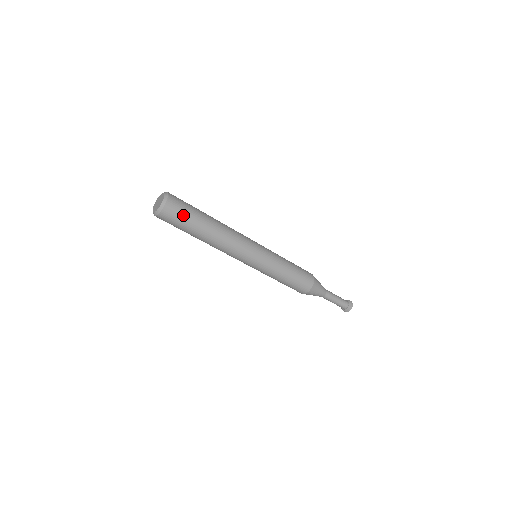
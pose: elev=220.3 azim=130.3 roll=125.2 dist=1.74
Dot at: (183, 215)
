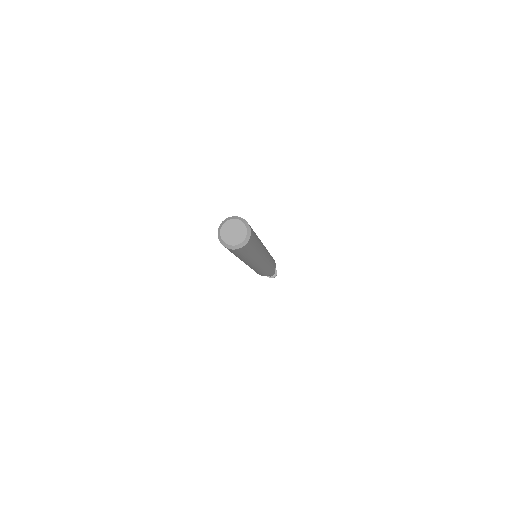
Dot at: (240, 253)
